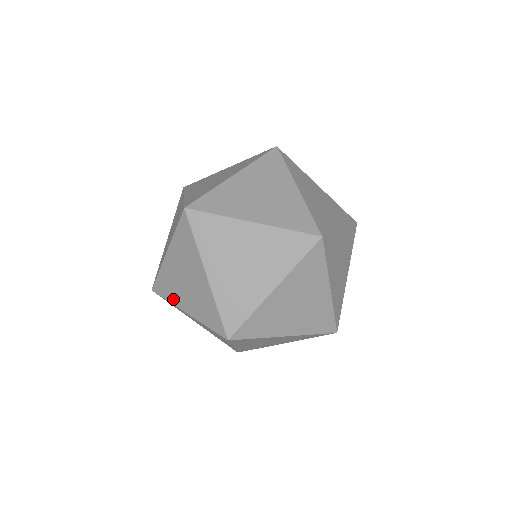
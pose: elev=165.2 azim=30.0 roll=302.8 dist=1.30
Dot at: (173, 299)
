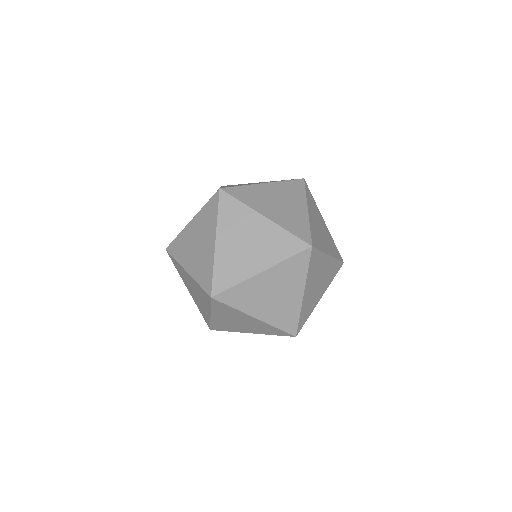
Dot at: occluded
